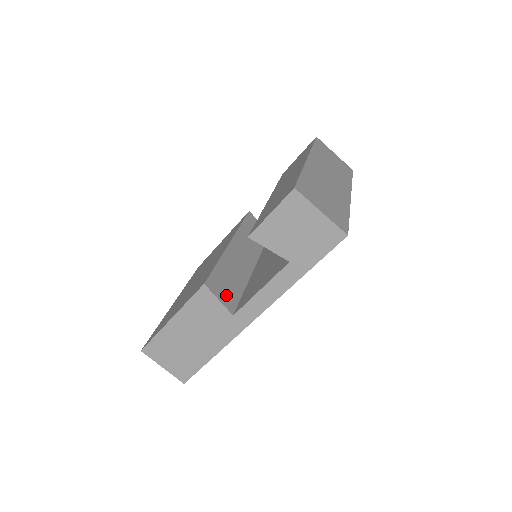
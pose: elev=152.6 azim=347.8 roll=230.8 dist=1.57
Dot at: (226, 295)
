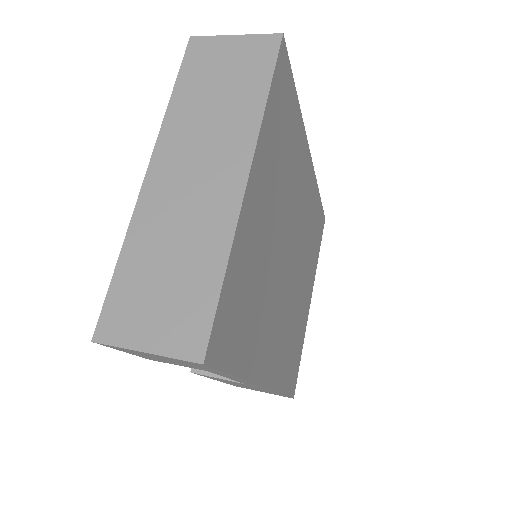
Dot at: occluded
